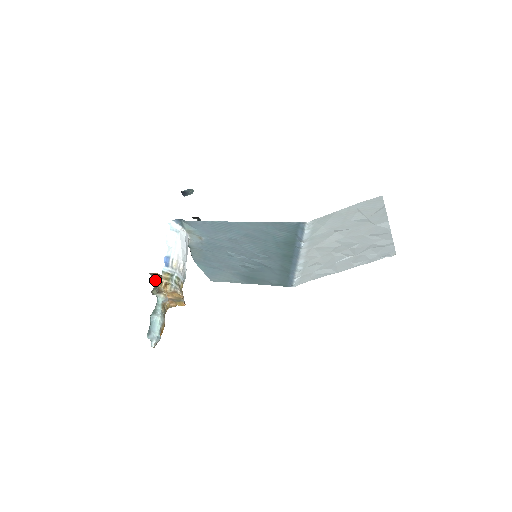
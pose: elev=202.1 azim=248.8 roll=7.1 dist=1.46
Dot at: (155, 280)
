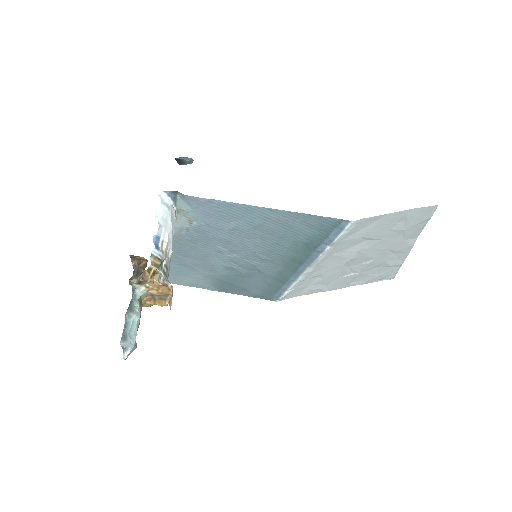
Dot at: (134, 266)
